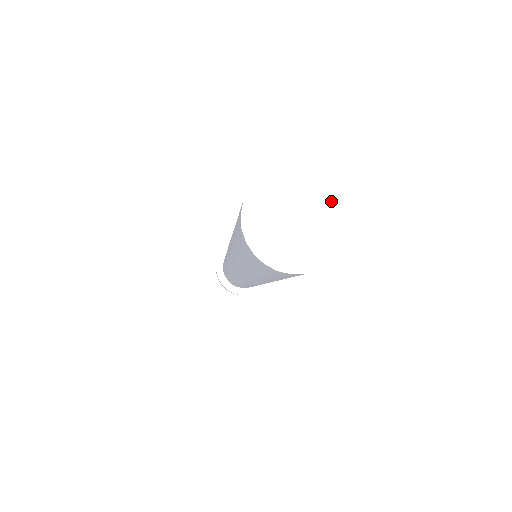
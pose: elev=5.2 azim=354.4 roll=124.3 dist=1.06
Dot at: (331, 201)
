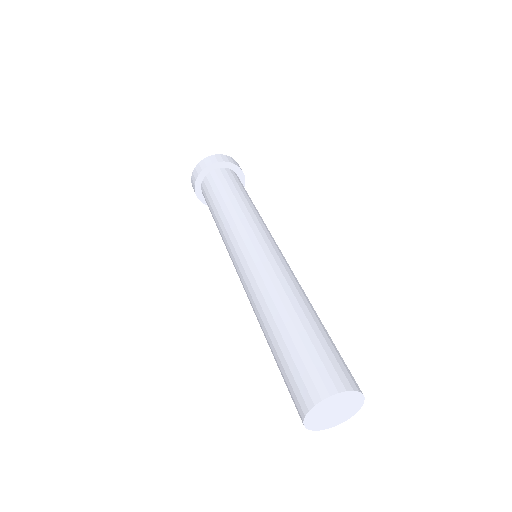
Dot at: (355, 407)
